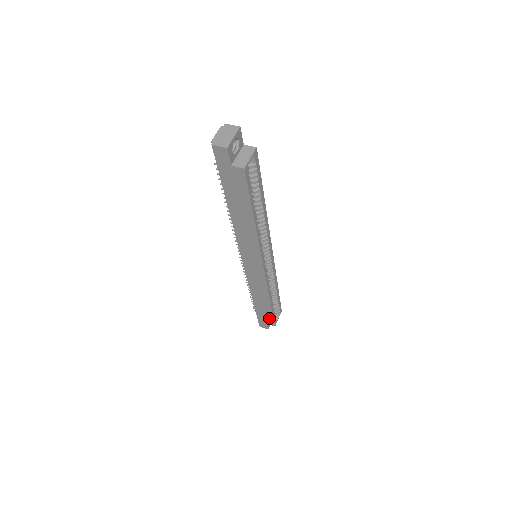
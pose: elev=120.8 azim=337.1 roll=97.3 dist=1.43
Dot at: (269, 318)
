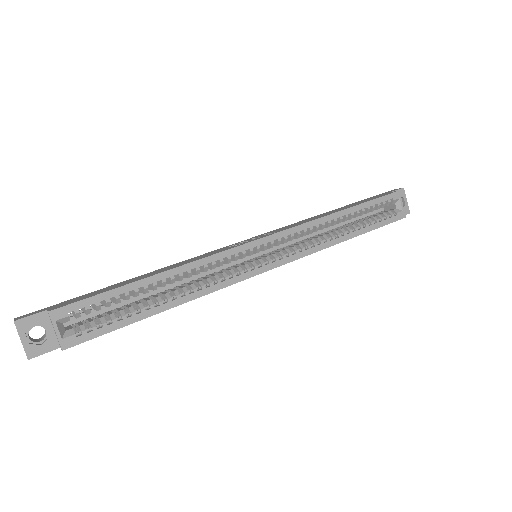
Dot at: occluded
